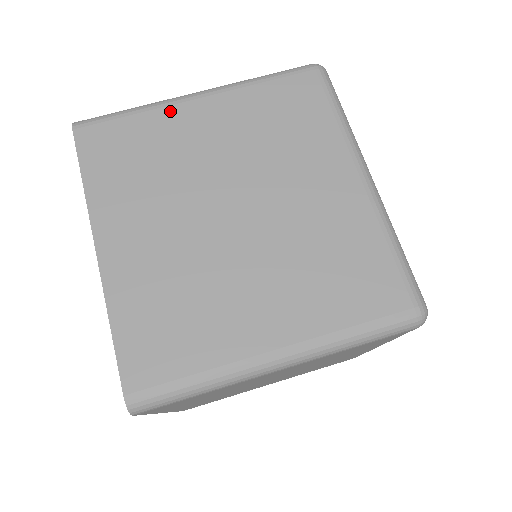
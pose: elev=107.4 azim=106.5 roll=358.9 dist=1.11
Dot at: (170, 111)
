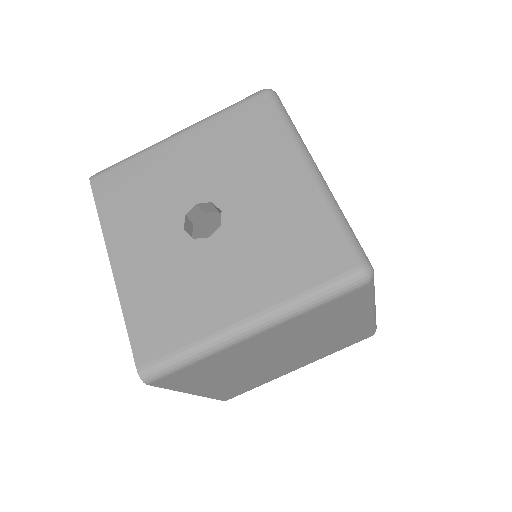
Dot at: (231, 349)
